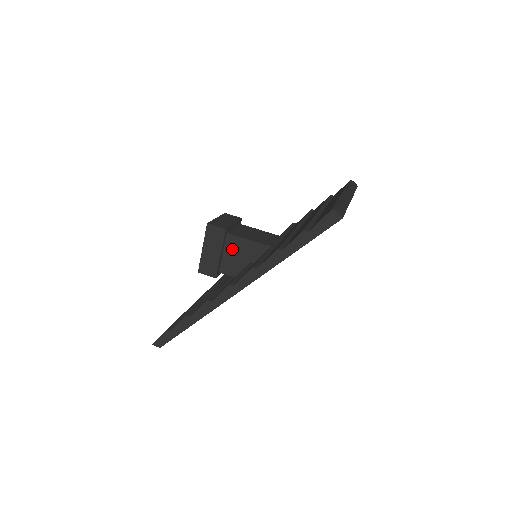
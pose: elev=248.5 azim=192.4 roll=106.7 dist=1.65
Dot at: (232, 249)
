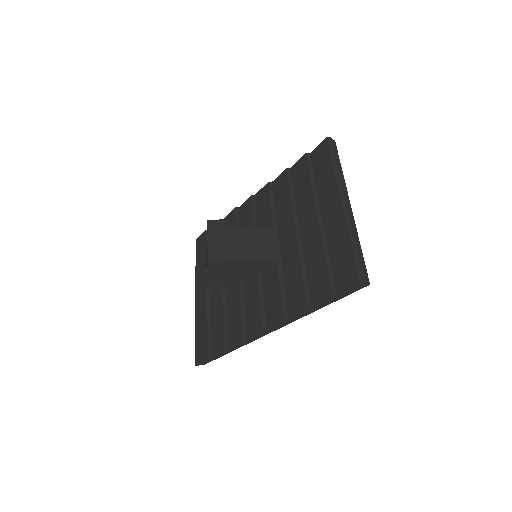
Dot at: (237, 269)
